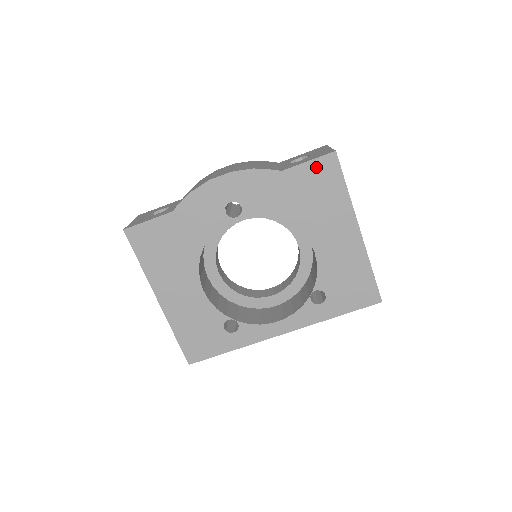
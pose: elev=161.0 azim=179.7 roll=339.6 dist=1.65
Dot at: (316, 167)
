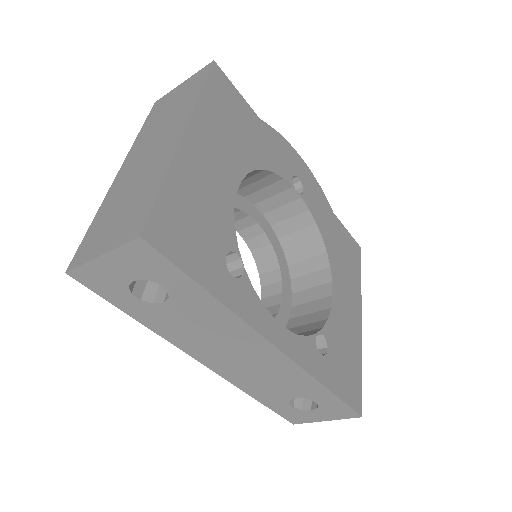
Dot at: (350, 240)
